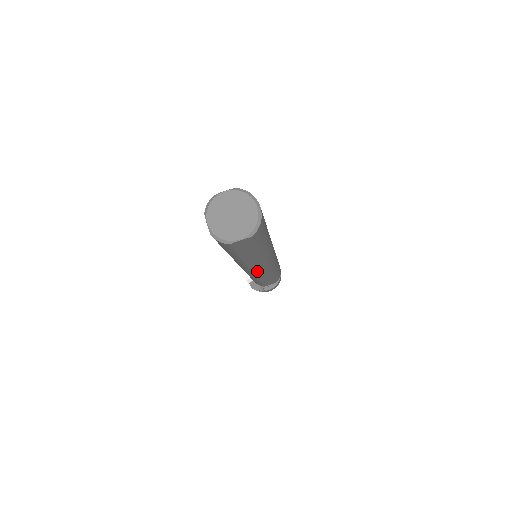
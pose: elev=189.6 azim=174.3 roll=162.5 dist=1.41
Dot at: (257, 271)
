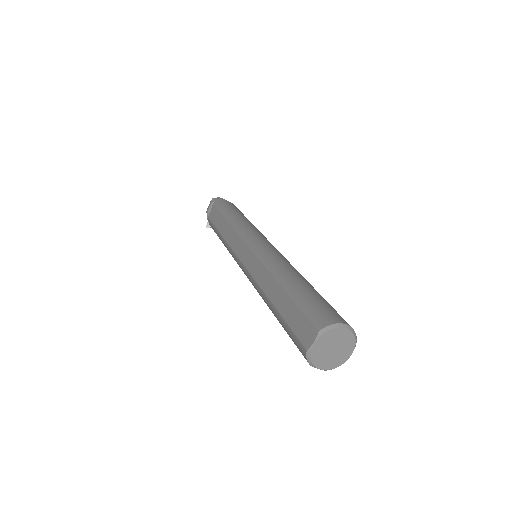
Dot at: occluded
